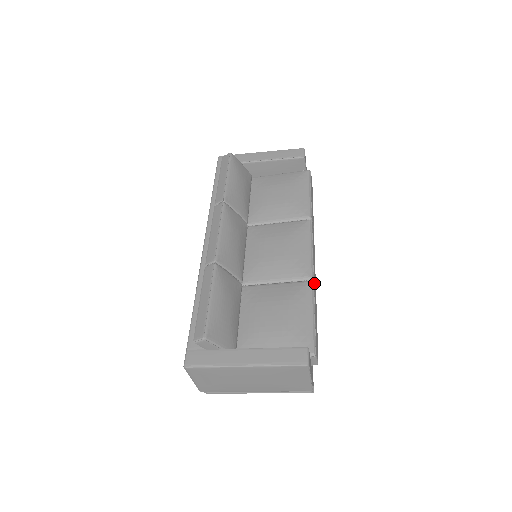
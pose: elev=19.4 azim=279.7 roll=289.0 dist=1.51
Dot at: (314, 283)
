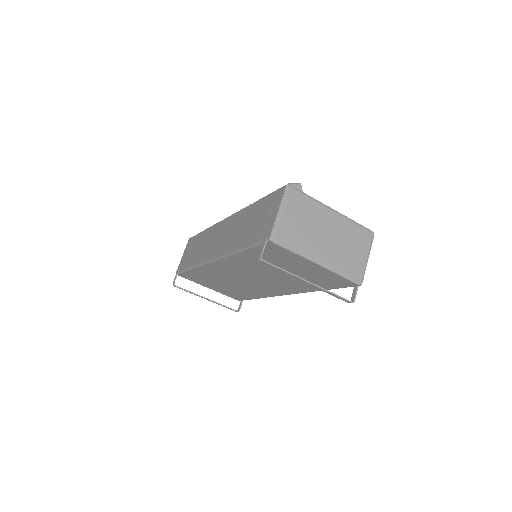
Dot at: occluded
